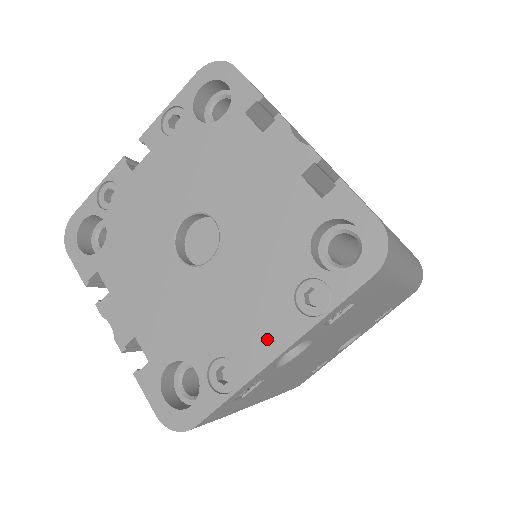
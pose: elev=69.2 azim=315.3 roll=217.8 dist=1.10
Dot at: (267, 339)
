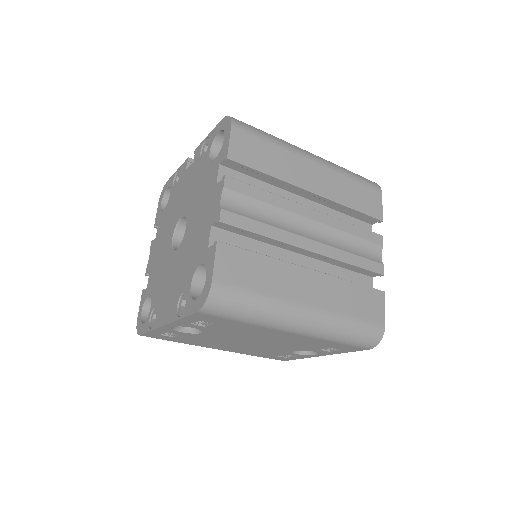
Dot at: (166, 312)
